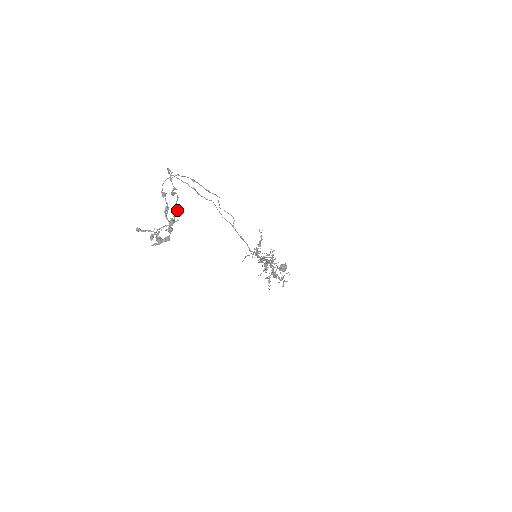
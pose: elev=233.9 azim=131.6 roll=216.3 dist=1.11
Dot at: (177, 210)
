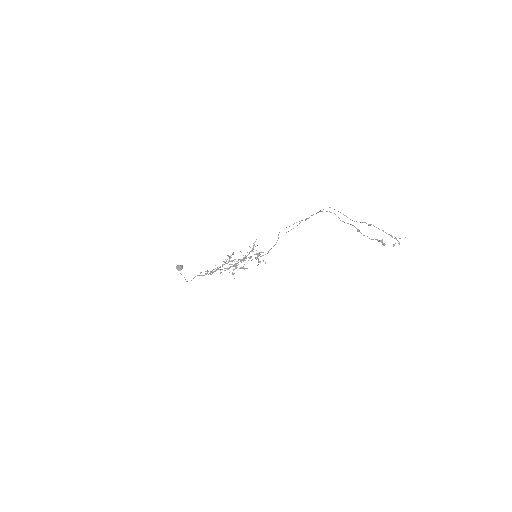
Dot at: (386, 233)
